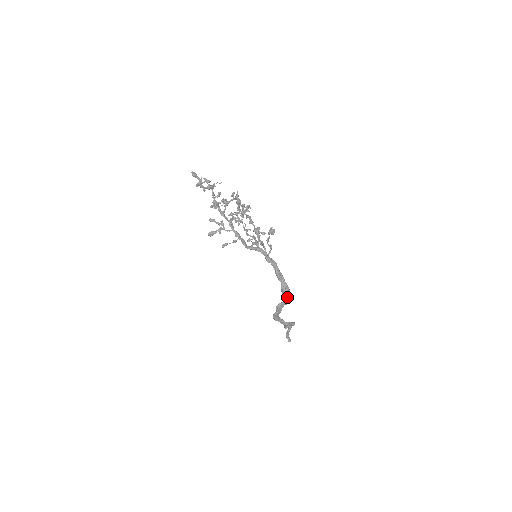
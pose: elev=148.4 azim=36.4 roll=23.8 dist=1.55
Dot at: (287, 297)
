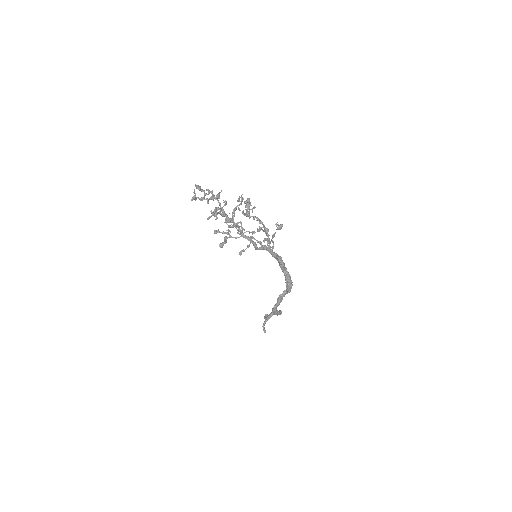
Dot at: occluded
